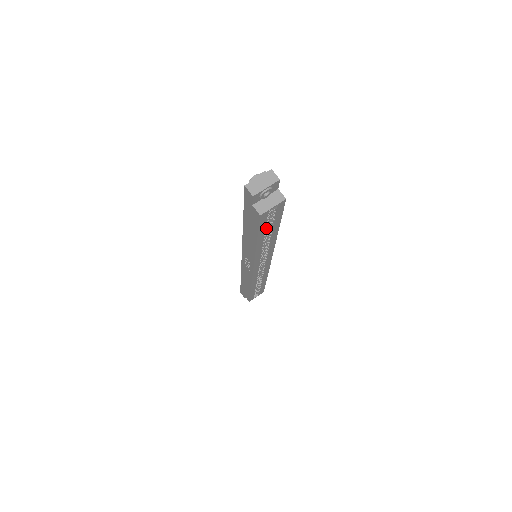
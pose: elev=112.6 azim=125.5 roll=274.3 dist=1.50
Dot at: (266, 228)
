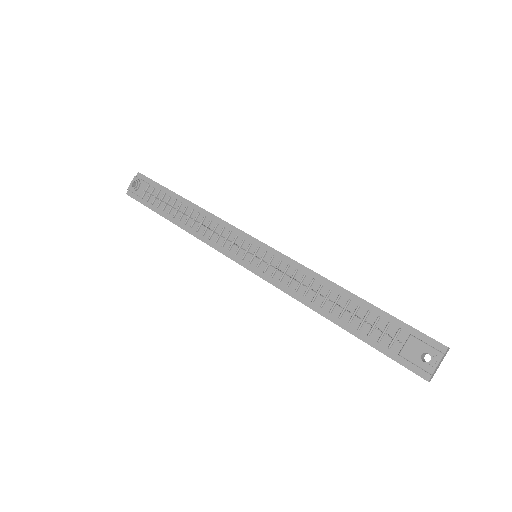
Dot at: occluded
